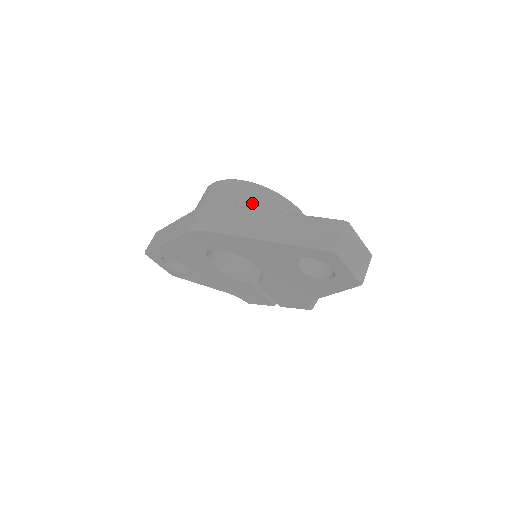
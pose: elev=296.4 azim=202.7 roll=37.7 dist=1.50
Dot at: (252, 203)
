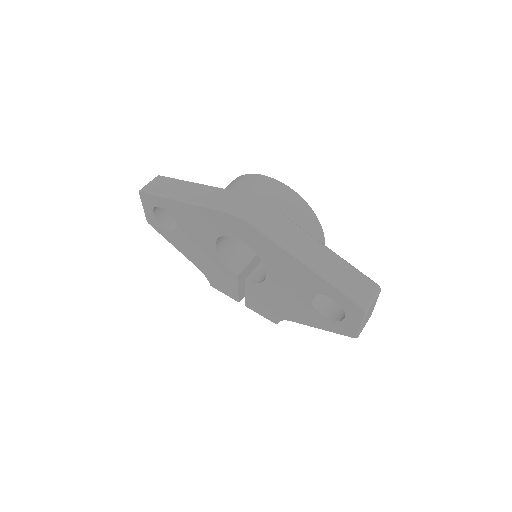
Dot at: (299, 220)
